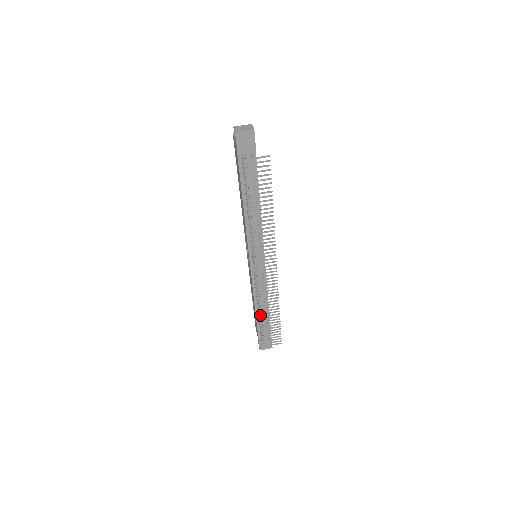
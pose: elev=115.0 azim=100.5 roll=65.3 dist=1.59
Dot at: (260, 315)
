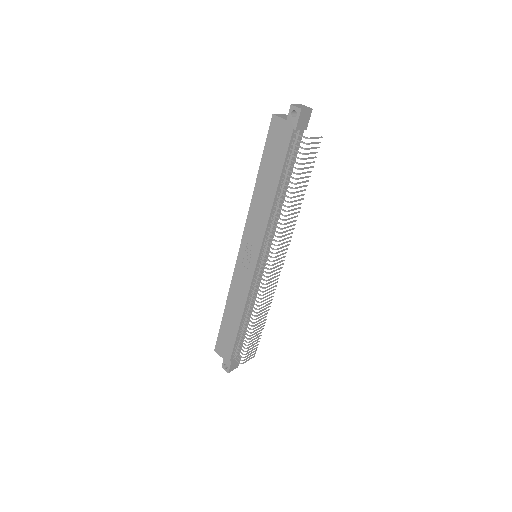
Dot at: (241, 328)
